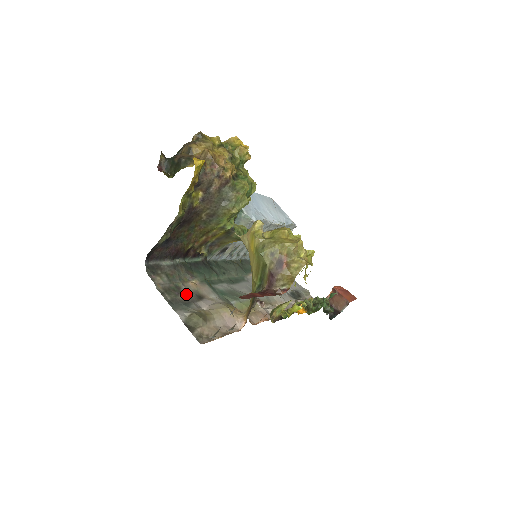
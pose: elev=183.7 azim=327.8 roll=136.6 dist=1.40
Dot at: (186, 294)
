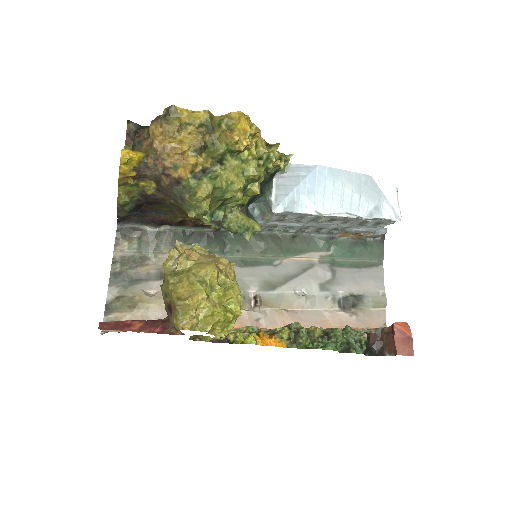
Dot at: (146, 269)
